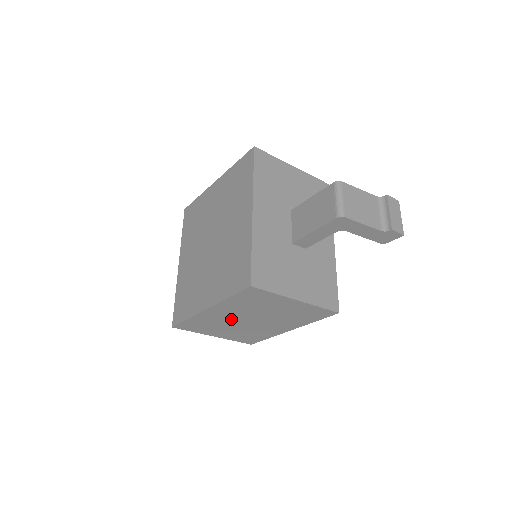
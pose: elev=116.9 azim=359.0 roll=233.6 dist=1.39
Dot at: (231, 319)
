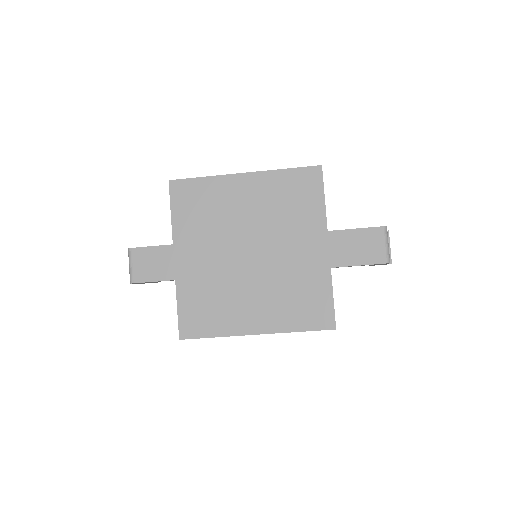
Dot at: occluded
